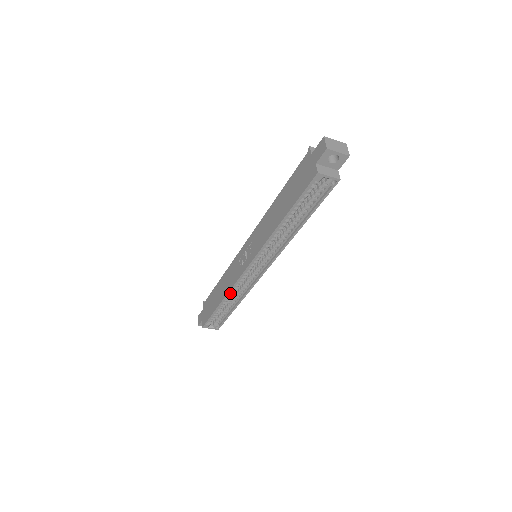
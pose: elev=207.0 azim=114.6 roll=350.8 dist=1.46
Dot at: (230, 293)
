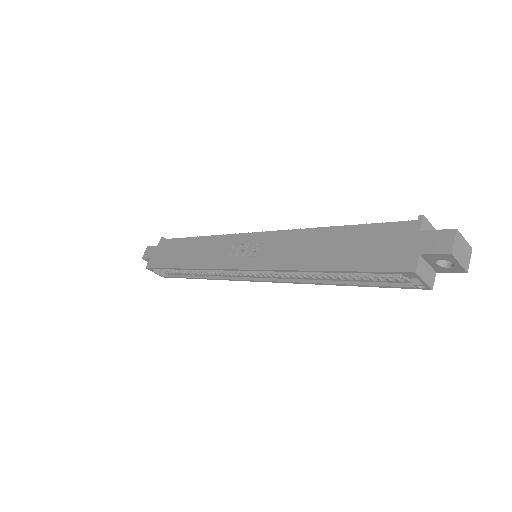
Dot at: occluded
